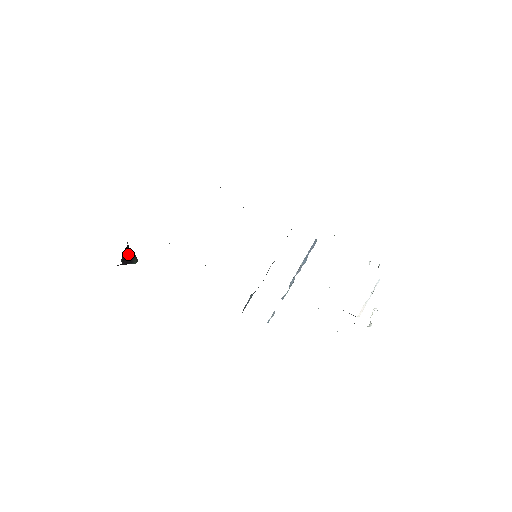
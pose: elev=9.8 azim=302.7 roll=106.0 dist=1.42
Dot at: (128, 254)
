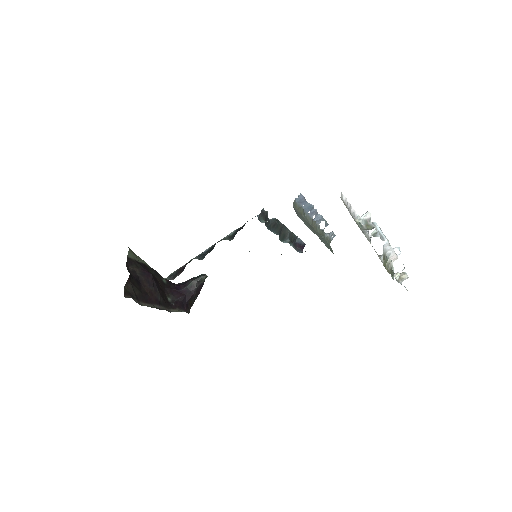
Dot at: (195, 294)
